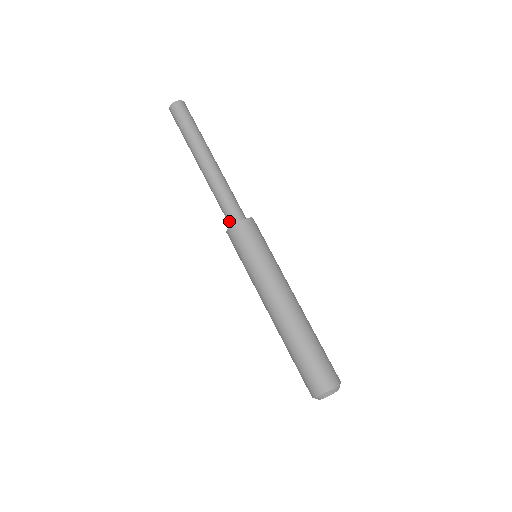
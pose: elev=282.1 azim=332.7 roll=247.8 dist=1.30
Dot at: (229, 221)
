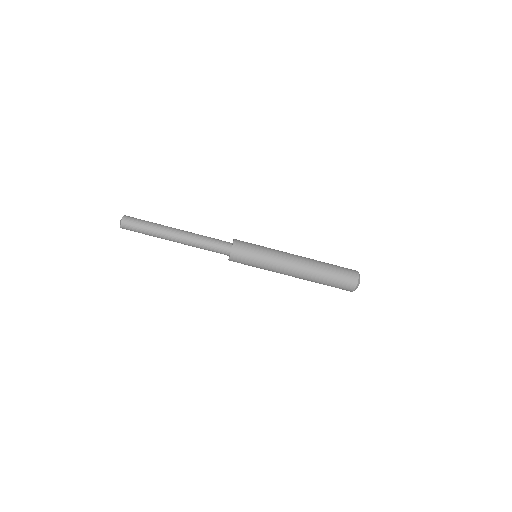
Dot at: occluded
